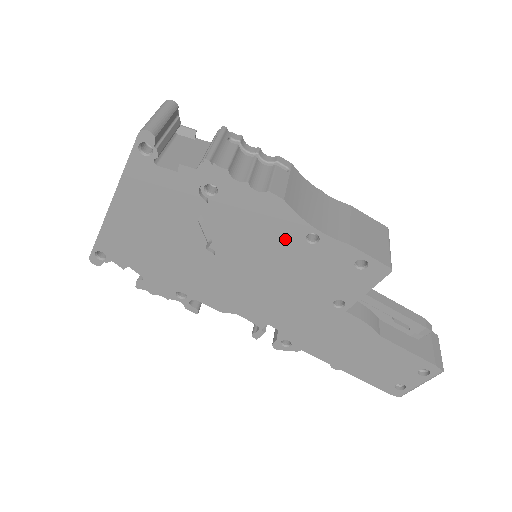
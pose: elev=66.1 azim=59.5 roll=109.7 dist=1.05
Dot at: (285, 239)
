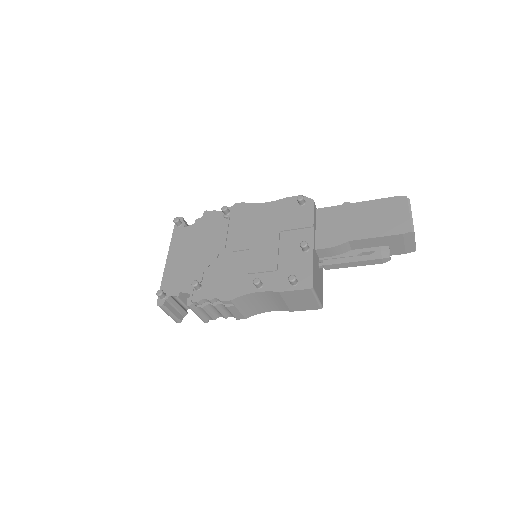
Dot at: occluded
